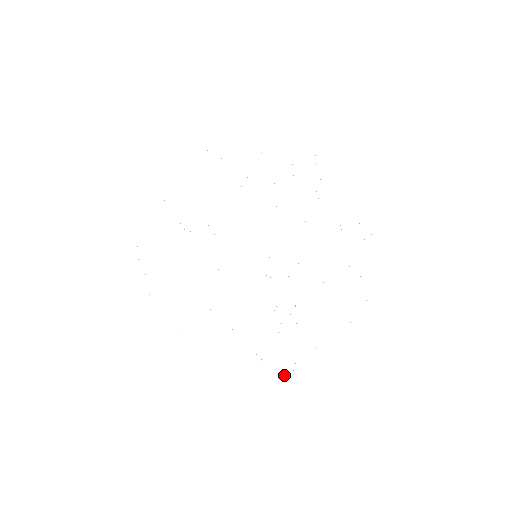
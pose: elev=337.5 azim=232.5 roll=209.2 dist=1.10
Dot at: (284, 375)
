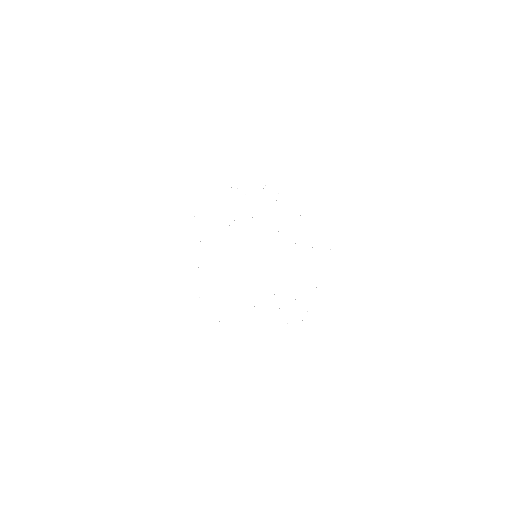
Dot at: occluded
